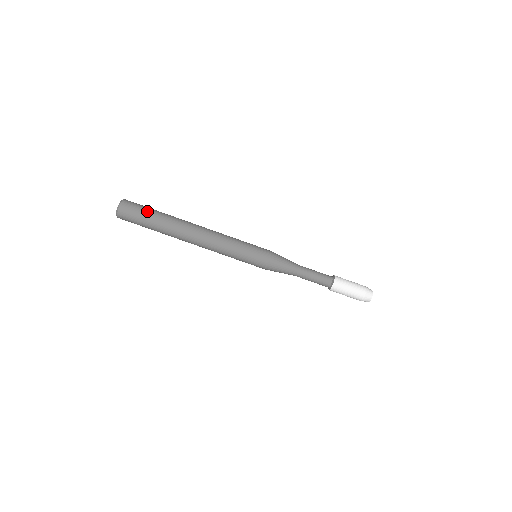
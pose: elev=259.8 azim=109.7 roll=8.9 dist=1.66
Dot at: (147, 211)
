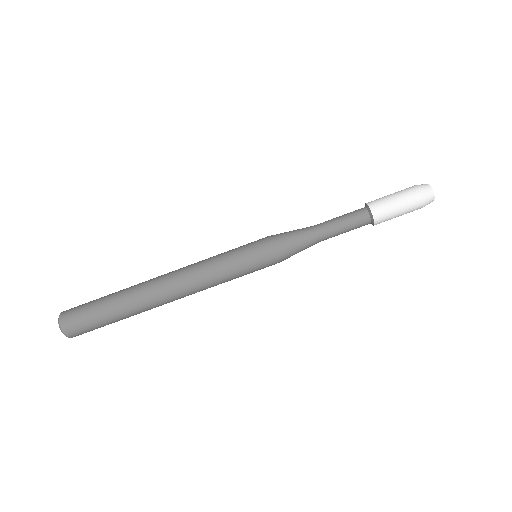
Dot at: (95, 301)
